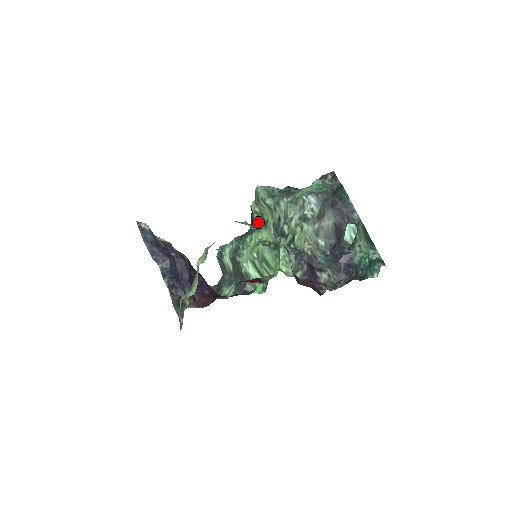
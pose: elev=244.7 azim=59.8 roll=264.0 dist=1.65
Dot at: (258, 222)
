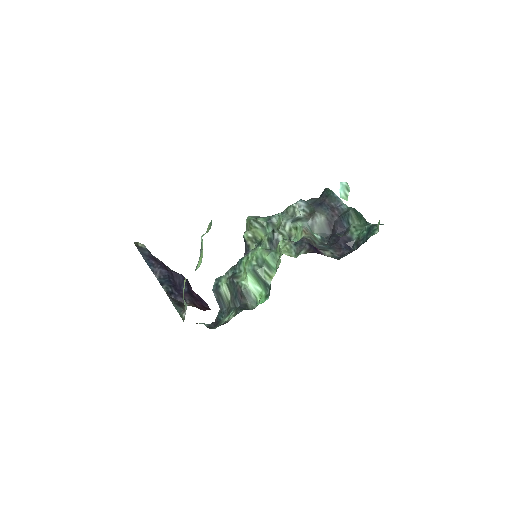
Dot at: (252, 247)
